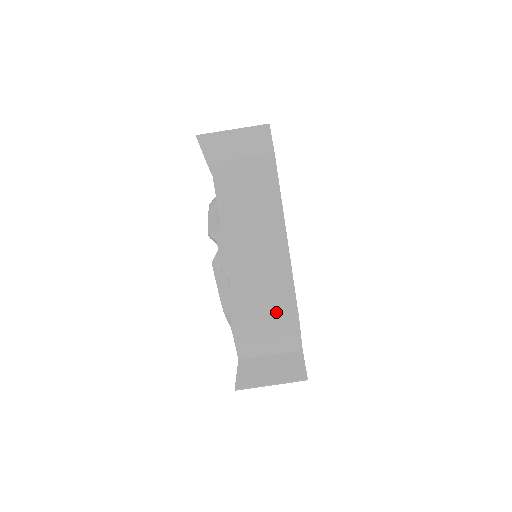
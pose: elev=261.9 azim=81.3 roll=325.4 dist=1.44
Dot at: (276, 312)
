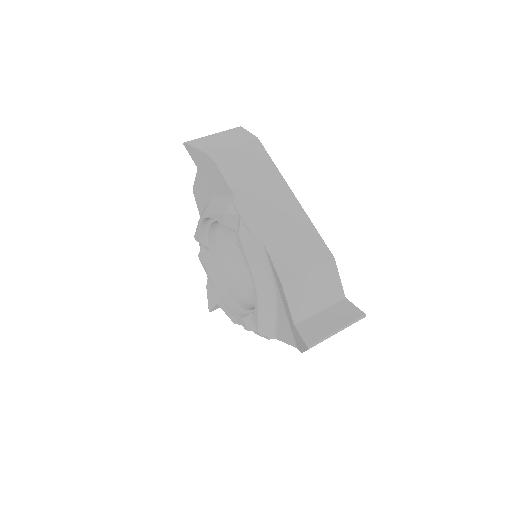
Dot at: (314, 258)
